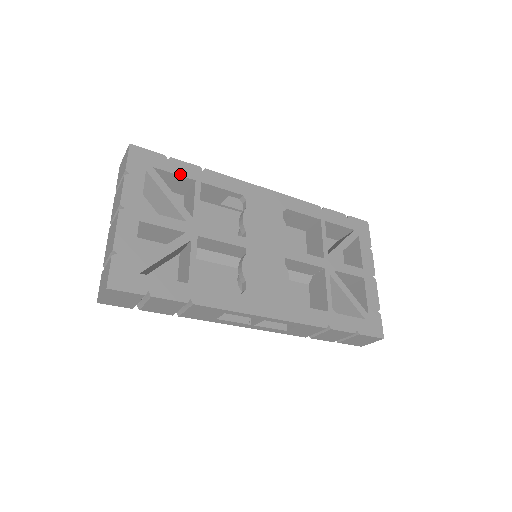
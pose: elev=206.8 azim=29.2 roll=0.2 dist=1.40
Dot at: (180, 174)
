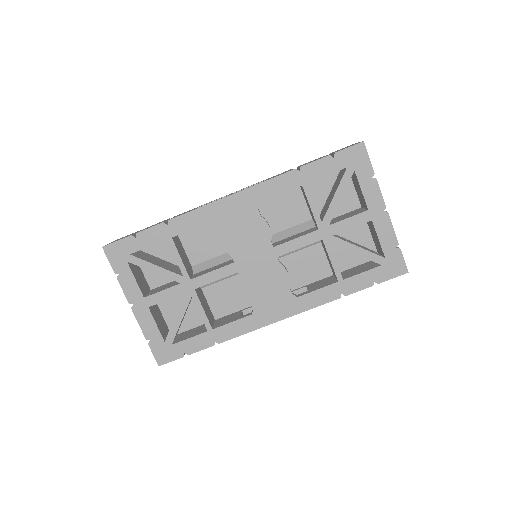
Dot at: (152, 244)
